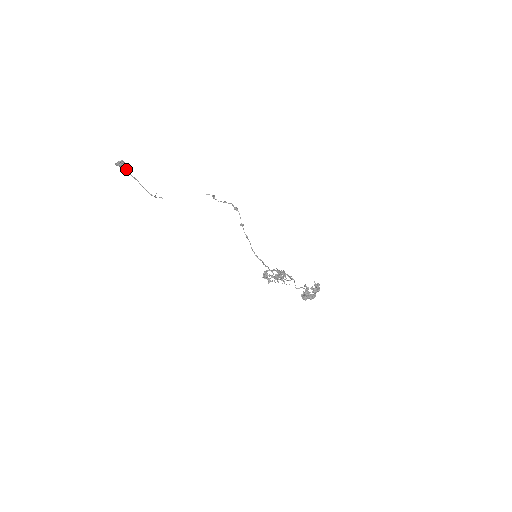
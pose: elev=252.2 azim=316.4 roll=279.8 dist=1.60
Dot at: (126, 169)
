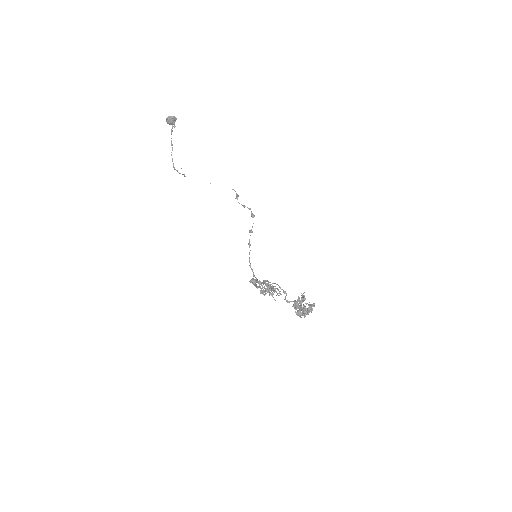
Dot at: occluded
